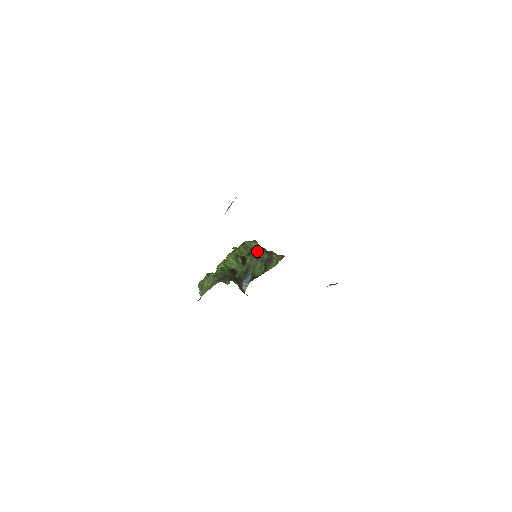
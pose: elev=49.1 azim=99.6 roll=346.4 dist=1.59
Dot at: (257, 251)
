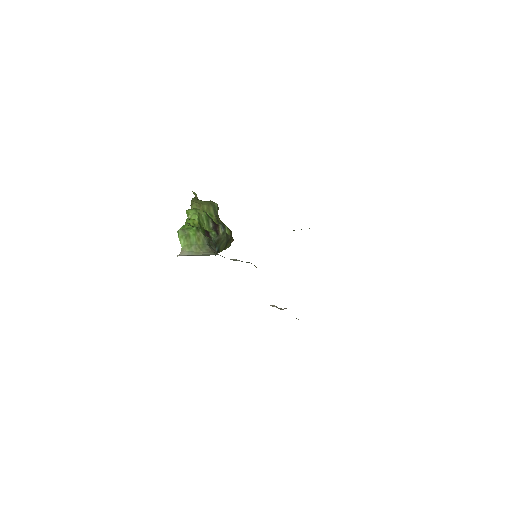
Dot at: occluded
